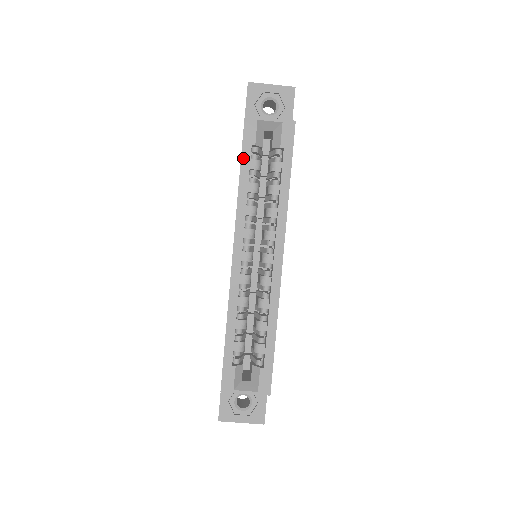
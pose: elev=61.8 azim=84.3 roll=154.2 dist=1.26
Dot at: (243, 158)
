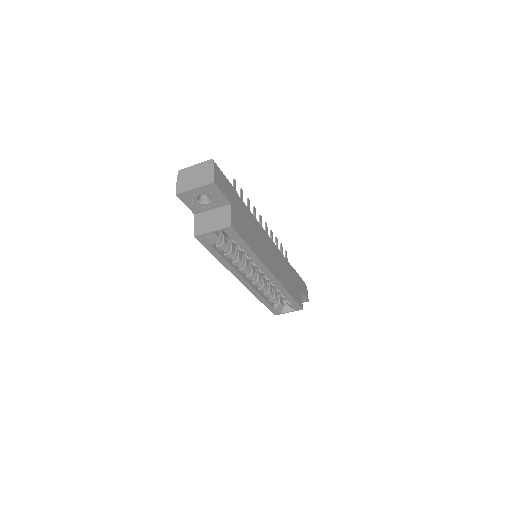
Dot at: (211, 252)
